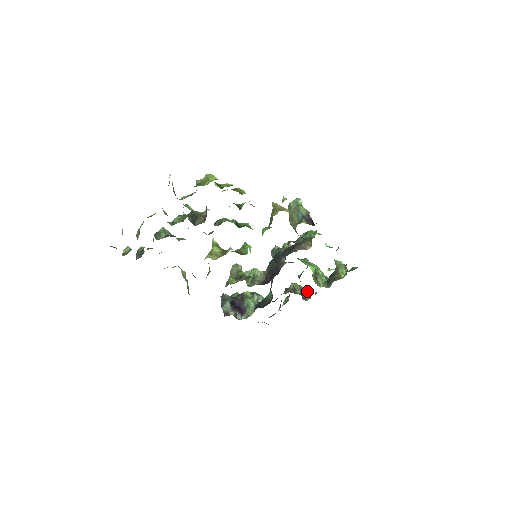
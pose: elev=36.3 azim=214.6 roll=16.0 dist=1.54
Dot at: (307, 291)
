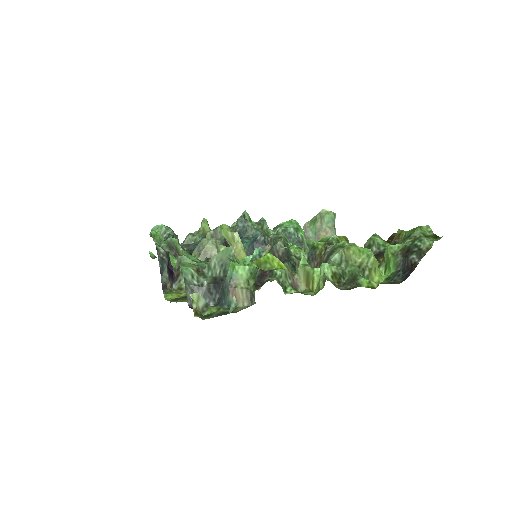
Dot at: occluded
